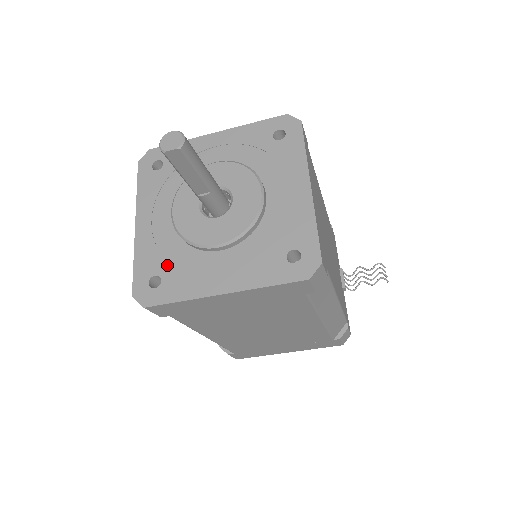
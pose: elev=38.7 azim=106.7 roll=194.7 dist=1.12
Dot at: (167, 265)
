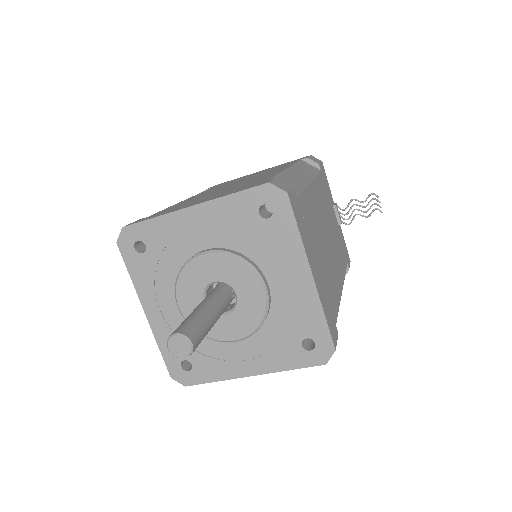
Dot at: occluded
